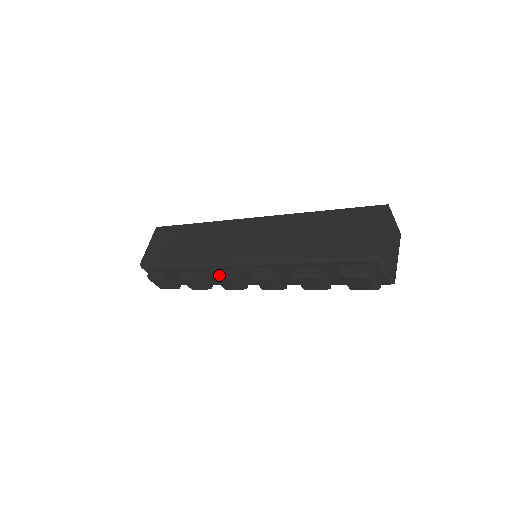
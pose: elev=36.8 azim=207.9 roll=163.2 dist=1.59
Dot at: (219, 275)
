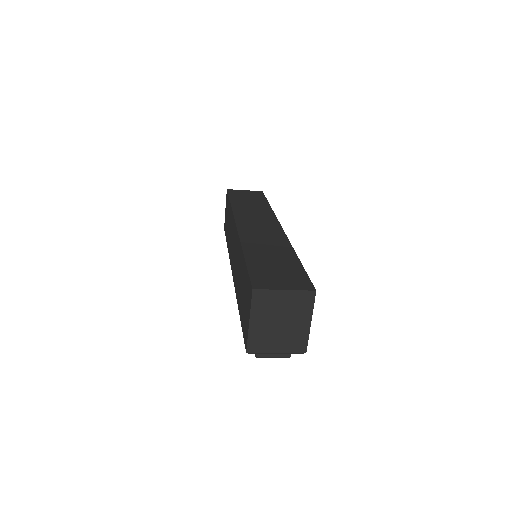
Dot at: occluded
